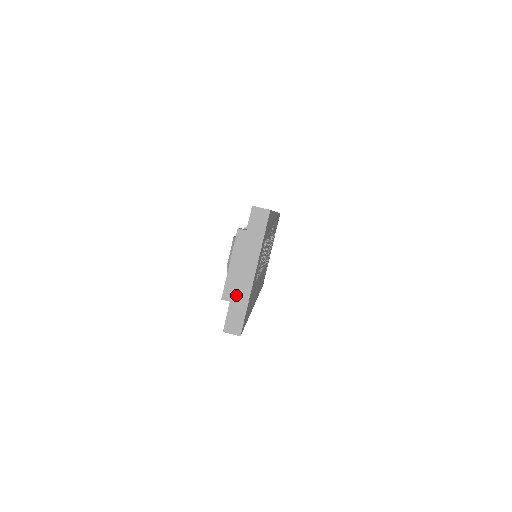
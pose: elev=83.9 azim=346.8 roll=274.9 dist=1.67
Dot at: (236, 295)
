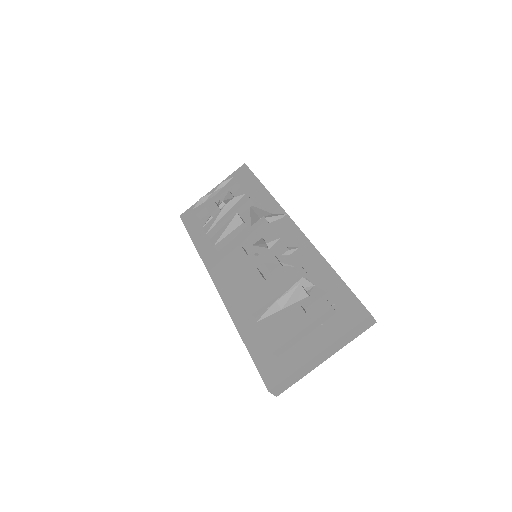
Dot at: (301, 370)
